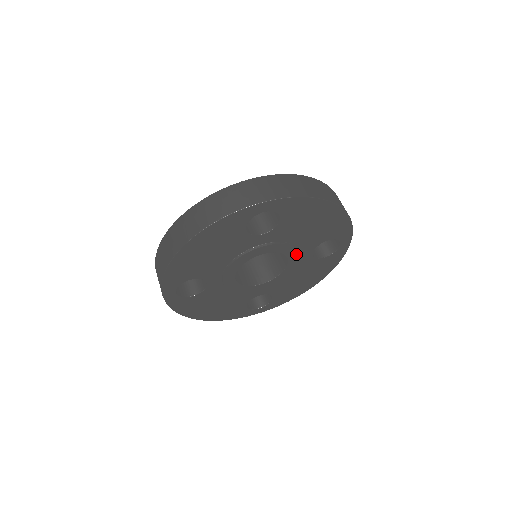
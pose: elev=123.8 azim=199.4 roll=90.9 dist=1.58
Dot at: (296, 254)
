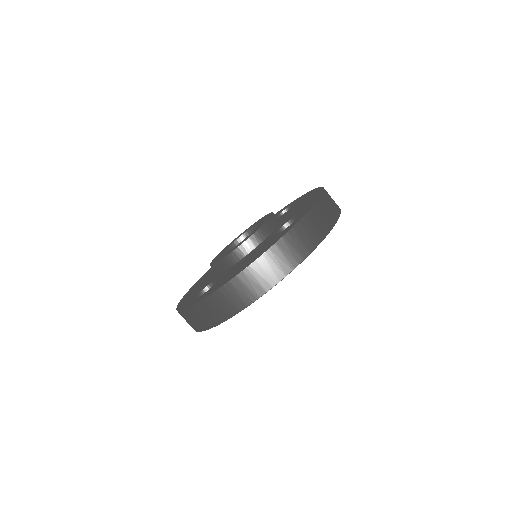
Dot at: occluded
